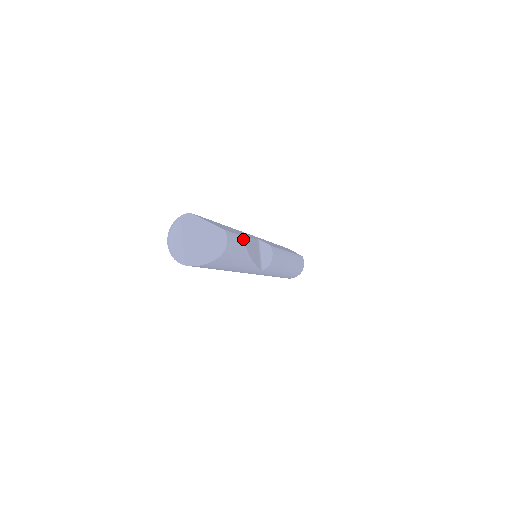
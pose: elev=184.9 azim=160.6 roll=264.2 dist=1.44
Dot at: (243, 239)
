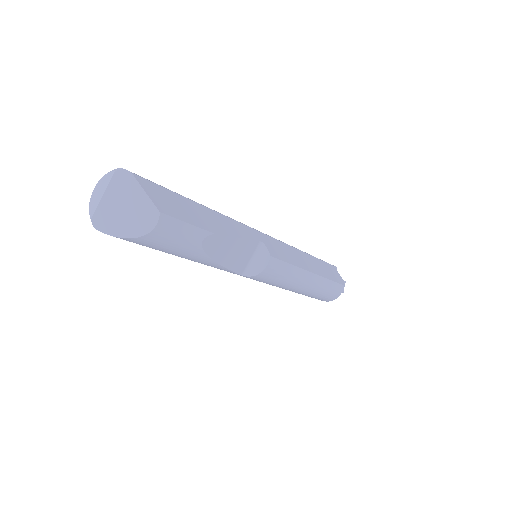
Dot at: (201, 233)
